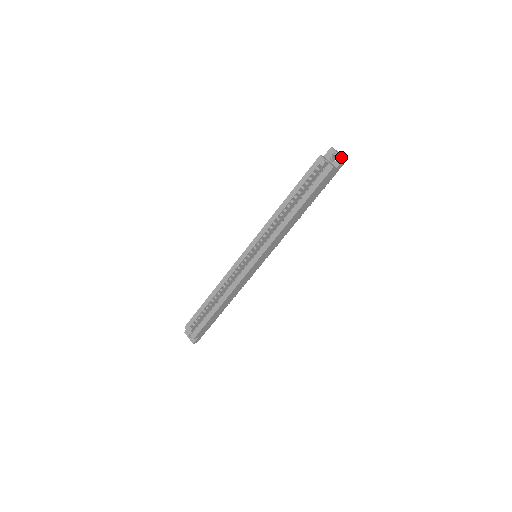
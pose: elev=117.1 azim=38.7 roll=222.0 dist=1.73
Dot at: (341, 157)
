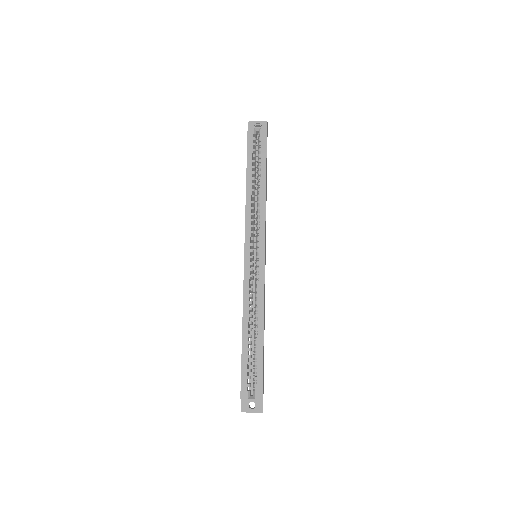
Dot at: (263, 122)
